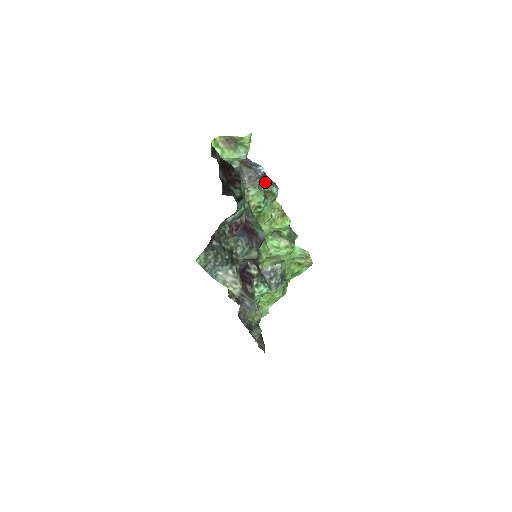
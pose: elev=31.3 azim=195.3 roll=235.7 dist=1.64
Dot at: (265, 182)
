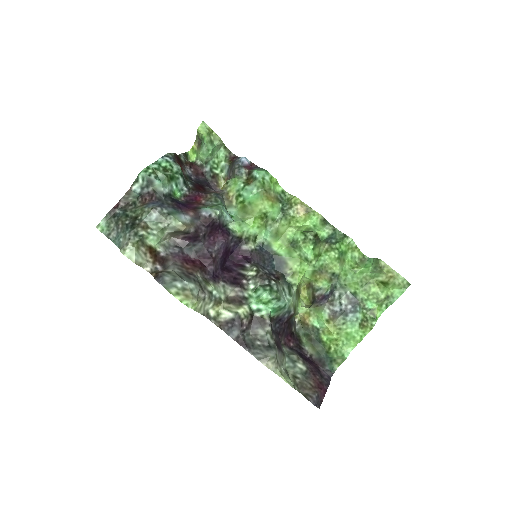
Dot at: (247, 170)
